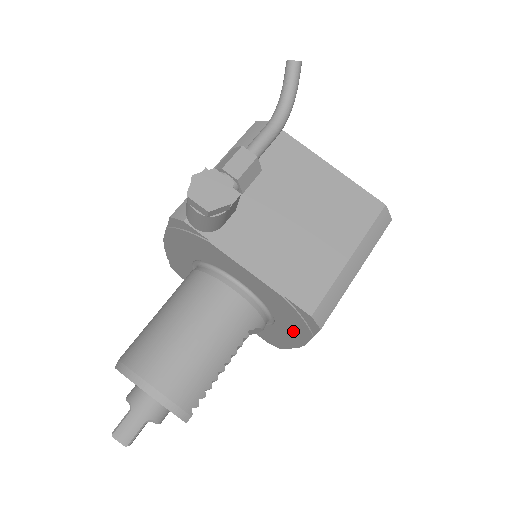
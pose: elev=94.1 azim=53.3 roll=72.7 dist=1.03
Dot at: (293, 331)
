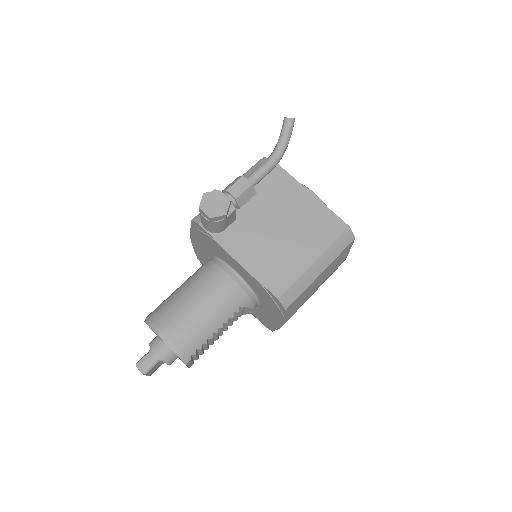
Dot at: (273, 313)
